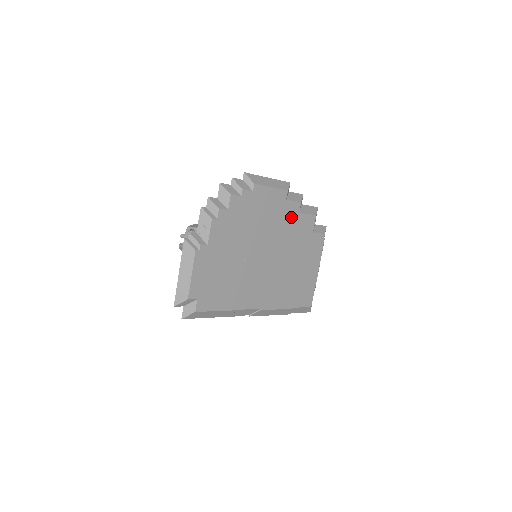
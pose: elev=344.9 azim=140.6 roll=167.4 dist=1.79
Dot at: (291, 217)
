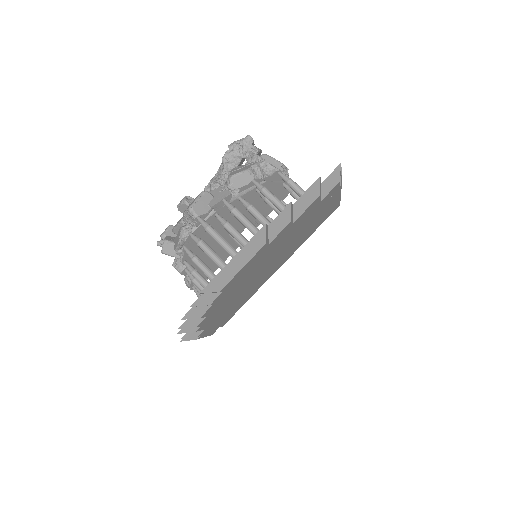
Dot at: (283, 235)
